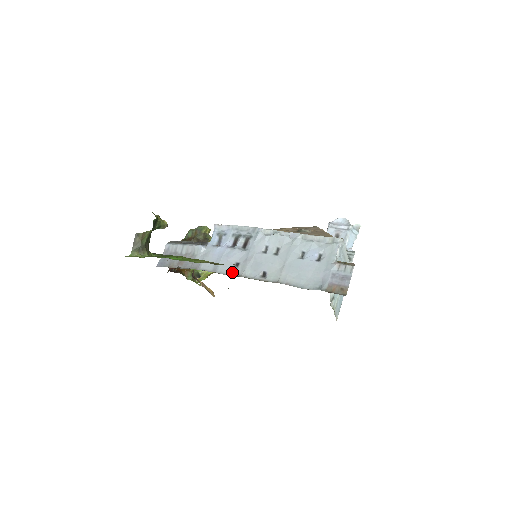
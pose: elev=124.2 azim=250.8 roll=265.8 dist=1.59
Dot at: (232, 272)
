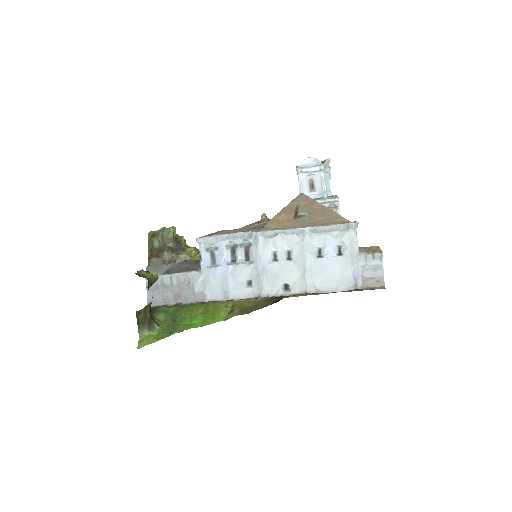
Dot at: (248, 294)
